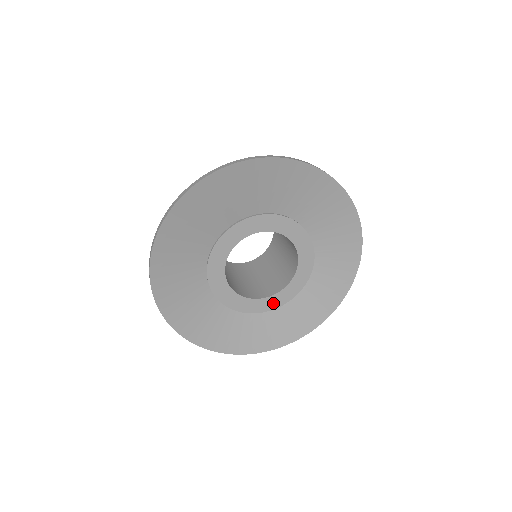
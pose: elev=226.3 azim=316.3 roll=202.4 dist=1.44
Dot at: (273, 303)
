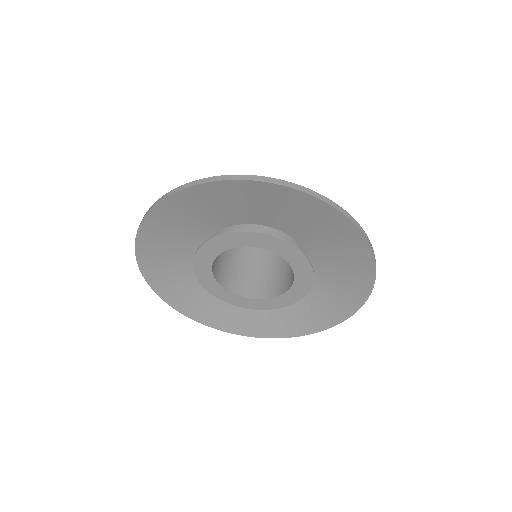
Dot at: (261, 305)
